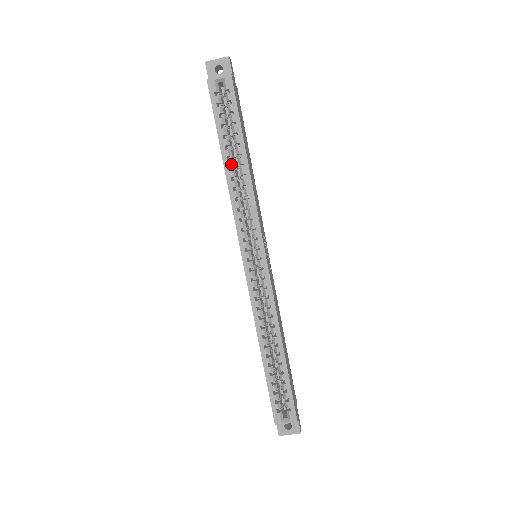
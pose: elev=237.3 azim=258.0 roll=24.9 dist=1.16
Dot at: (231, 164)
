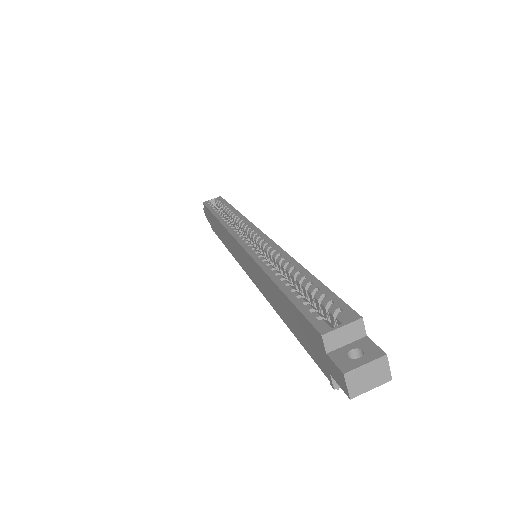
Dot at: (222, 215)
